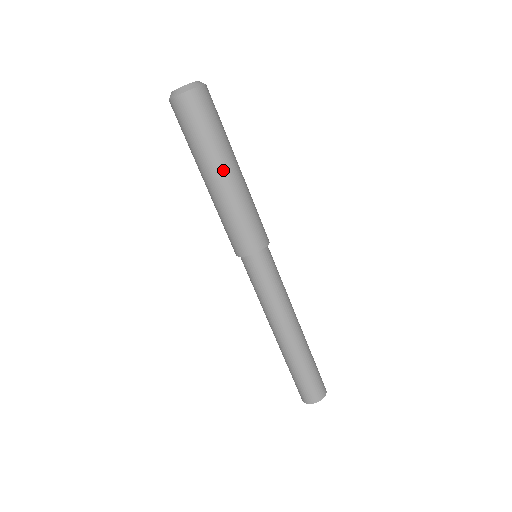
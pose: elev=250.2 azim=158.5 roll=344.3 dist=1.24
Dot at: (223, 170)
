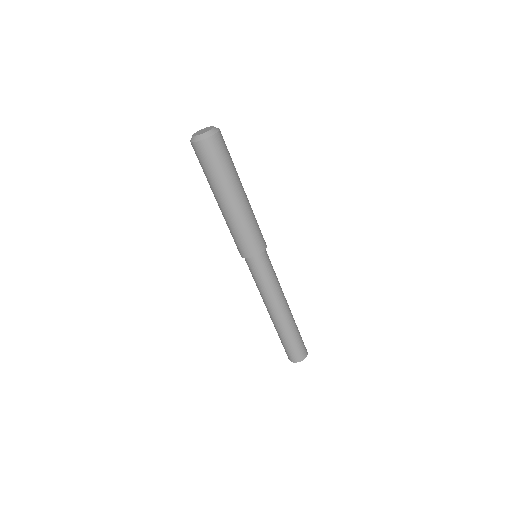
Dot at: (221, 200)
